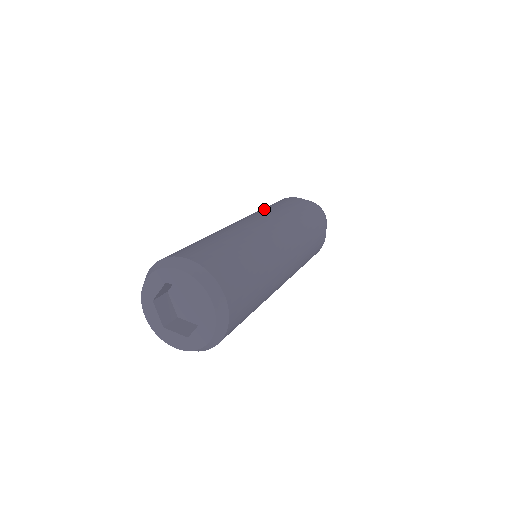
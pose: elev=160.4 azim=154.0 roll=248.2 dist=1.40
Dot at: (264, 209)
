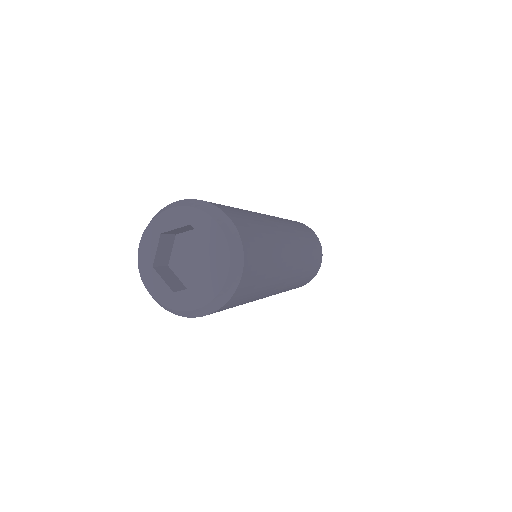
Dot at: occluded
